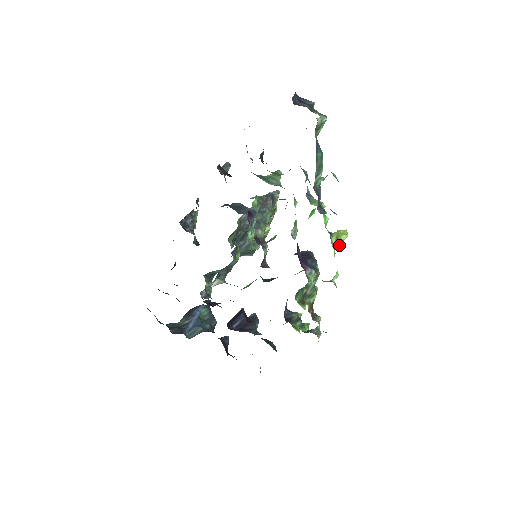
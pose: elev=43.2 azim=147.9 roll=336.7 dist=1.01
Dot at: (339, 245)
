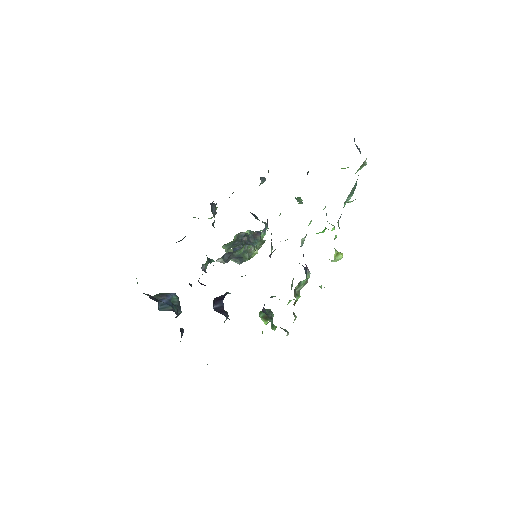
Dot at: occluded
